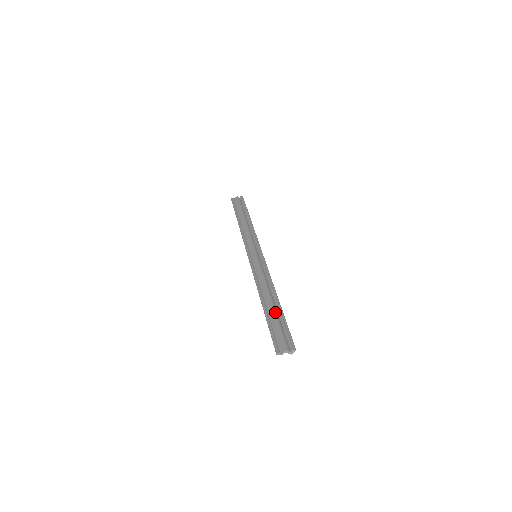
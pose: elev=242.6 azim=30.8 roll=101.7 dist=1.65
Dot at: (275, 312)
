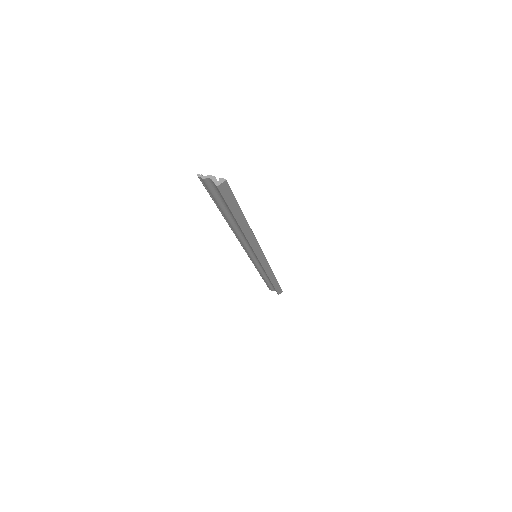
Dot at: occluded
